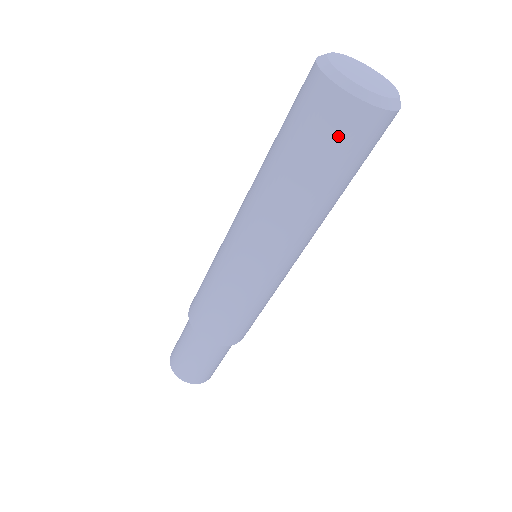
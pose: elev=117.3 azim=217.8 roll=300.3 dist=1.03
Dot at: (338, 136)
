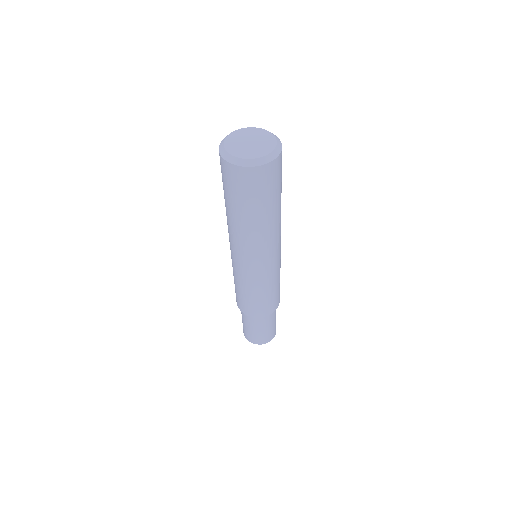
Dot at: (268, 184)
